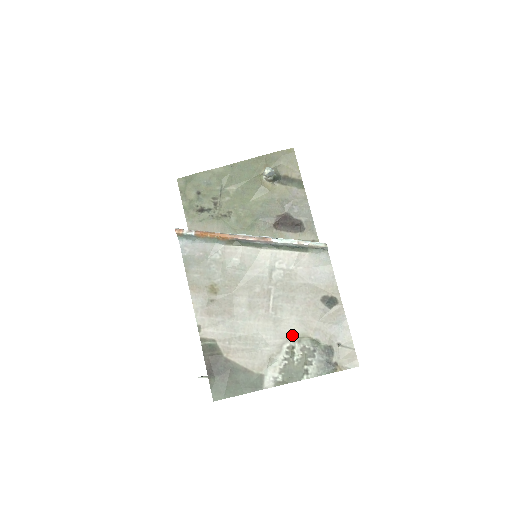
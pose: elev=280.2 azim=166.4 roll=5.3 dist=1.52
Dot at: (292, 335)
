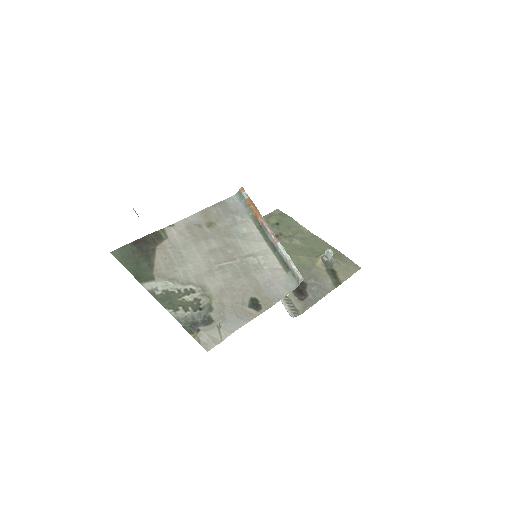
Dot at: (205, 288)
